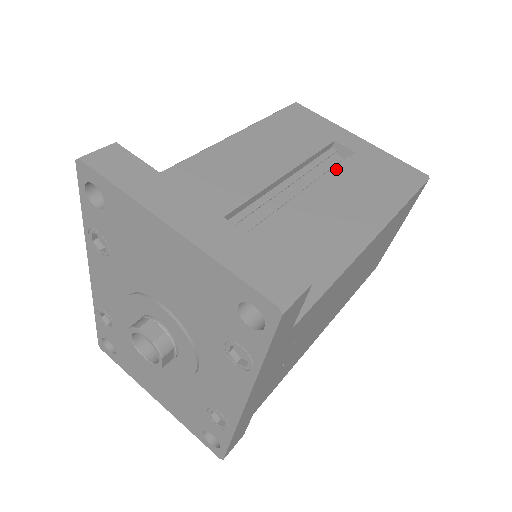
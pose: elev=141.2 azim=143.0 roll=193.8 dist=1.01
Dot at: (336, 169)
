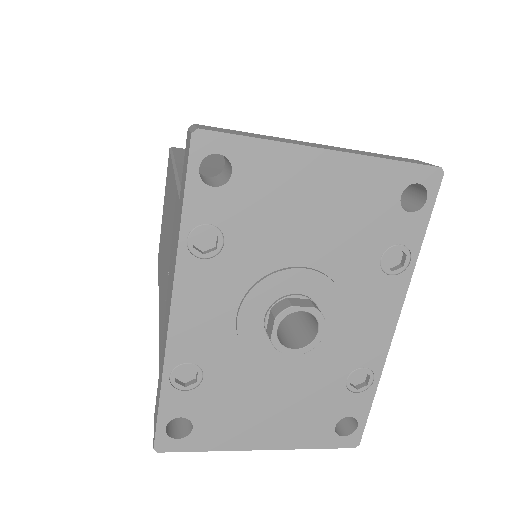
Dot at: occluded
